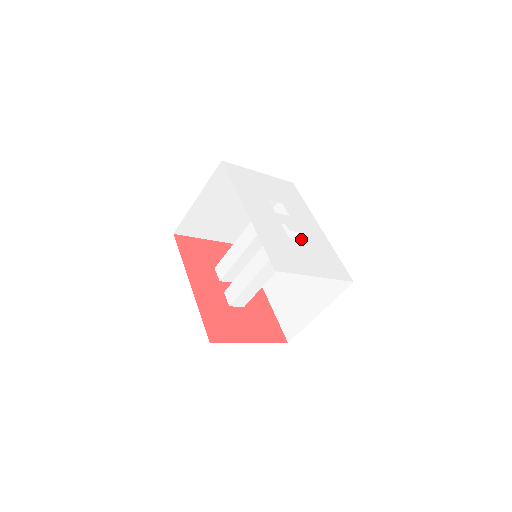
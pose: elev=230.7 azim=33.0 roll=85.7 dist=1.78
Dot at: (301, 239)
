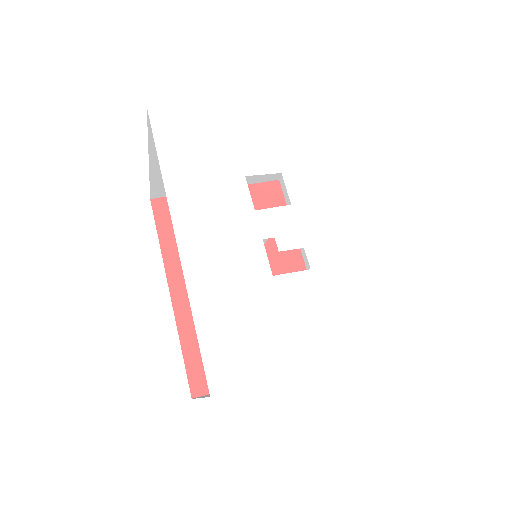
Dot at: occluded
